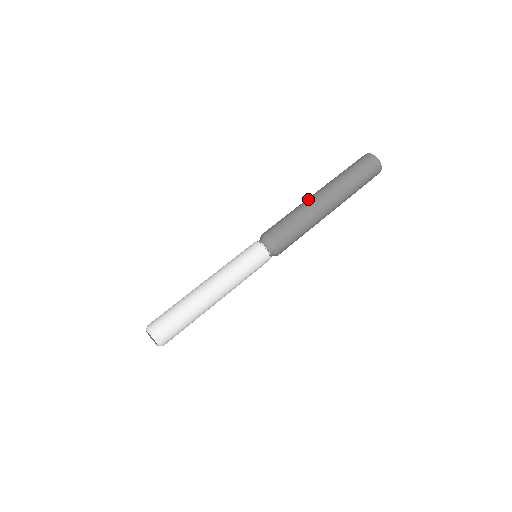
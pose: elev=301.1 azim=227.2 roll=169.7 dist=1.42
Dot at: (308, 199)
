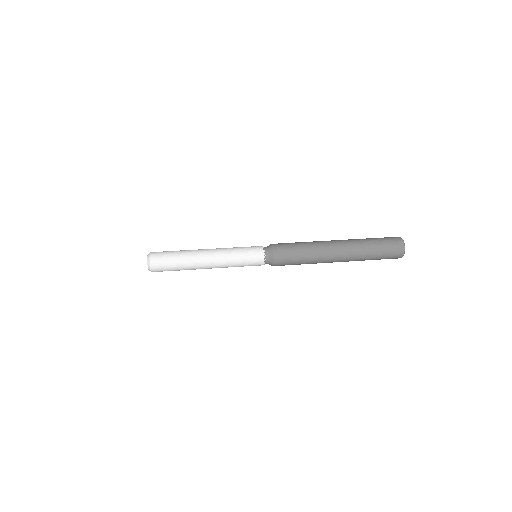
Dot at: (325, 244)
